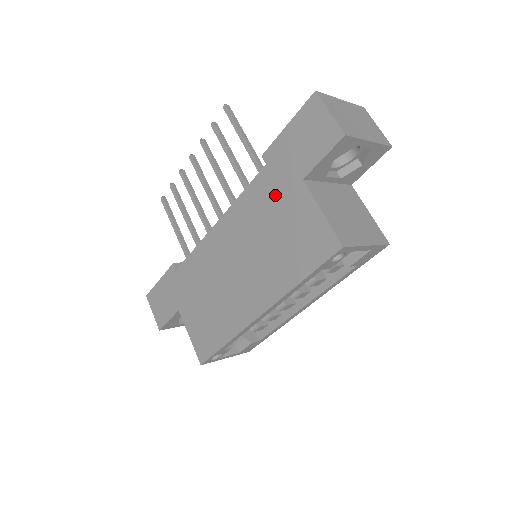
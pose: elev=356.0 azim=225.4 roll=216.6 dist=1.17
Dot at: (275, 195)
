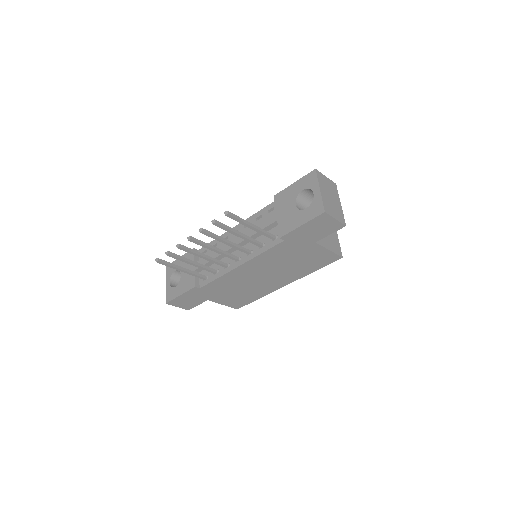
Dot at: (294, 250)
